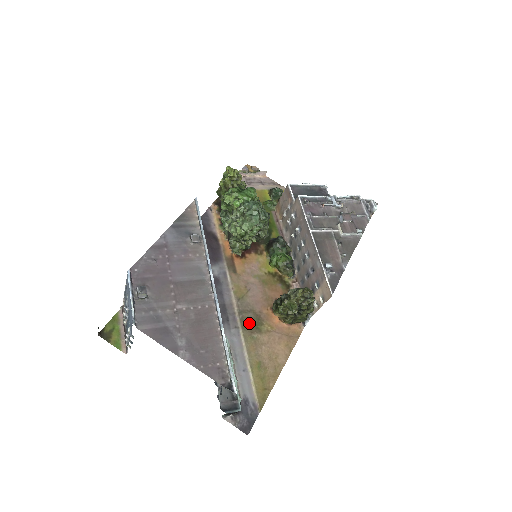
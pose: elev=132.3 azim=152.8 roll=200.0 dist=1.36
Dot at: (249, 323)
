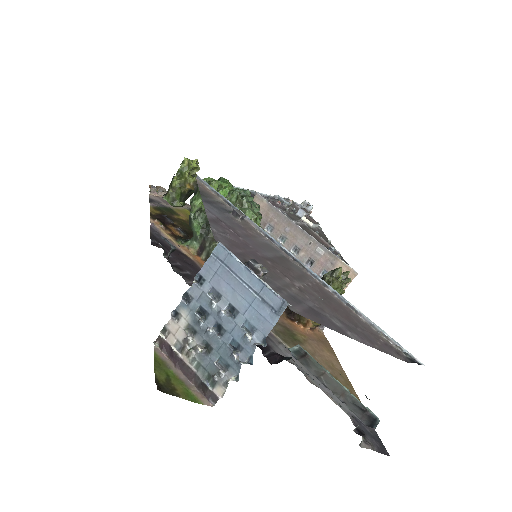
Dot at: (285, 336)
